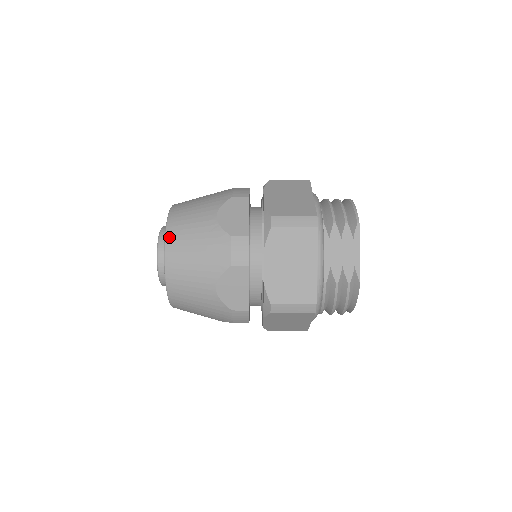
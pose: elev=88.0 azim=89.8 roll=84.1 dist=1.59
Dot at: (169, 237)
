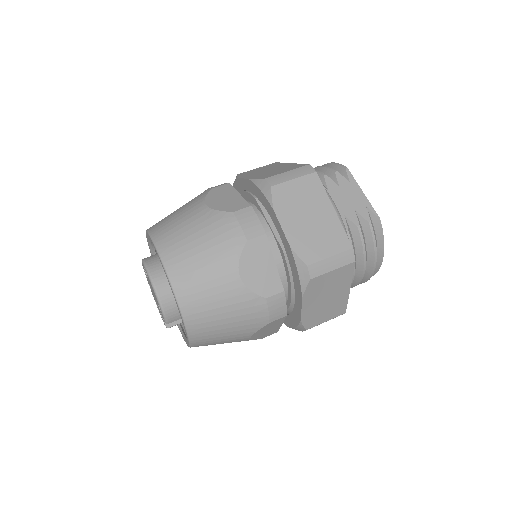
Dot at: (161, 246)
